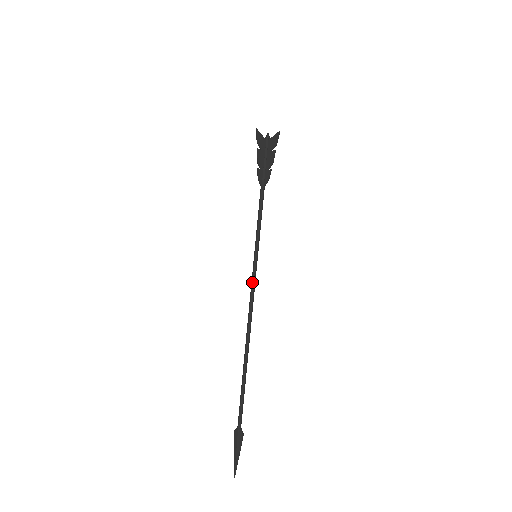
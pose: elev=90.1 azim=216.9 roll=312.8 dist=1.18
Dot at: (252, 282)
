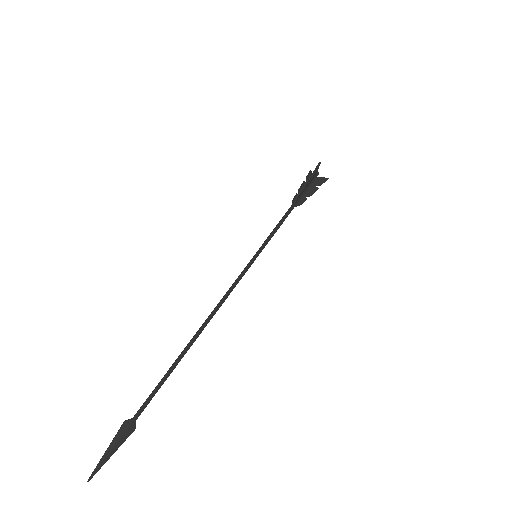
Dot at: (241, 276)
